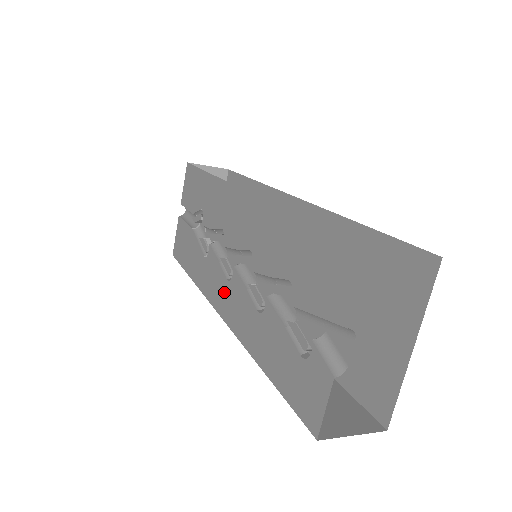
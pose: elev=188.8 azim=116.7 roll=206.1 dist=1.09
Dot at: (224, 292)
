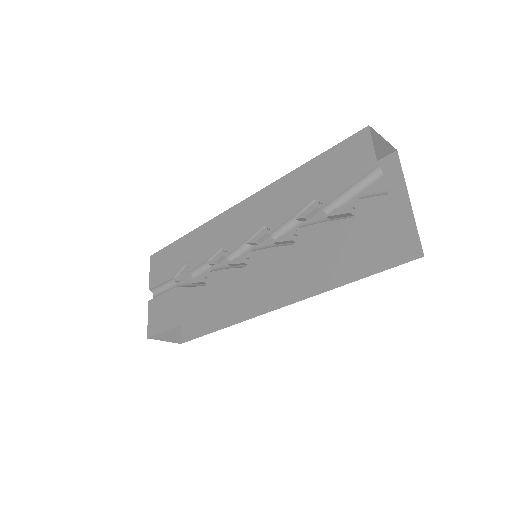
Dot at: (244, 278)
